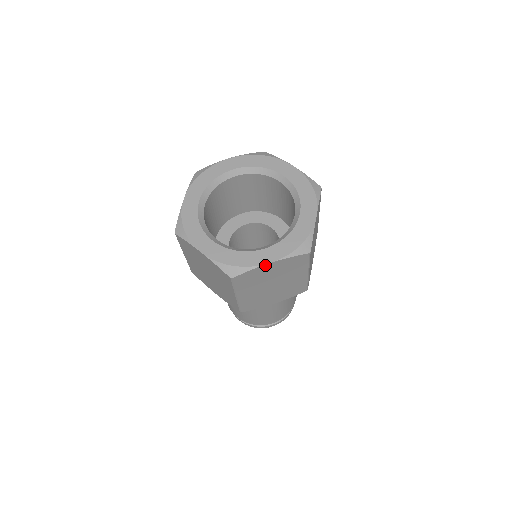
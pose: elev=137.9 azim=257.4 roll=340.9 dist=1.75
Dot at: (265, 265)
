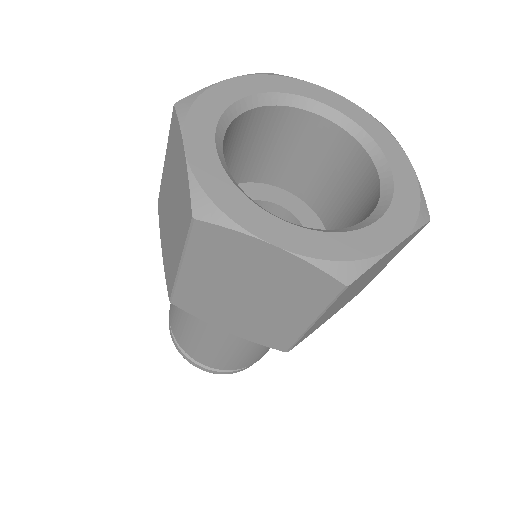
Dot at: (263, 242)
